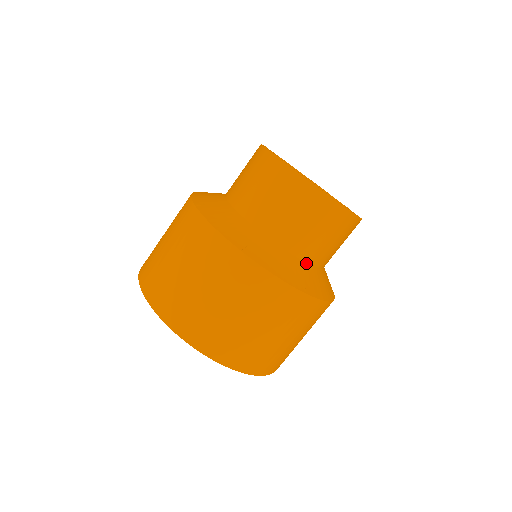
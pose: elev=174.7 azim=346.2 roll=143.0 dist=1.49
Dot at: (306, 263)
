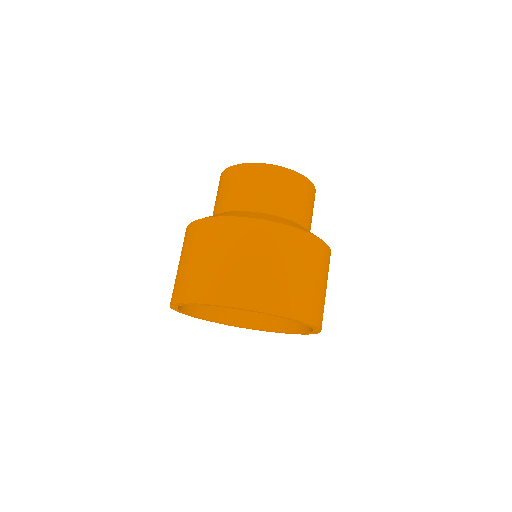
Dot at: occluded
